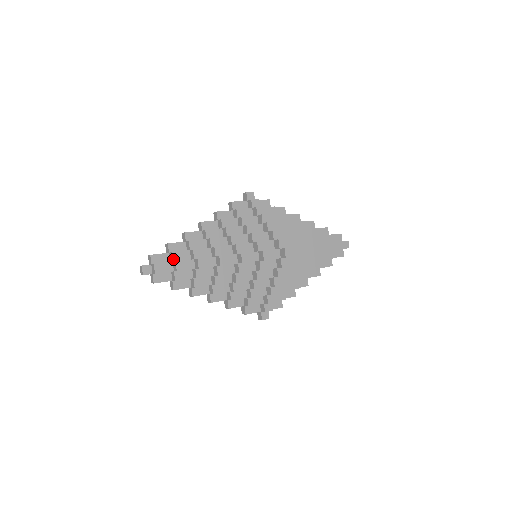
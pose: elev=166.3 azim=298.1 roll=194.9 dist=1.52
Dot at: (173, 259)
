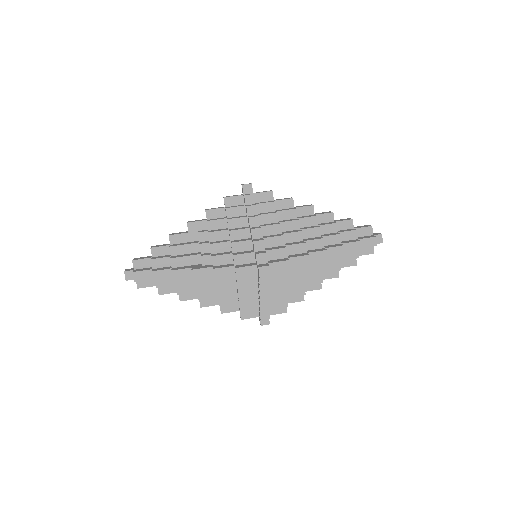
Dot at: occluded
